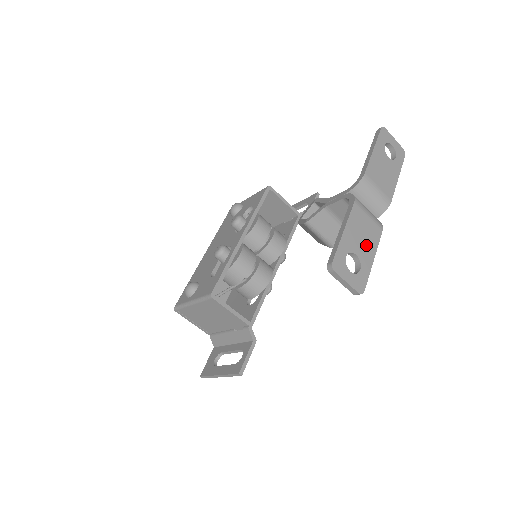
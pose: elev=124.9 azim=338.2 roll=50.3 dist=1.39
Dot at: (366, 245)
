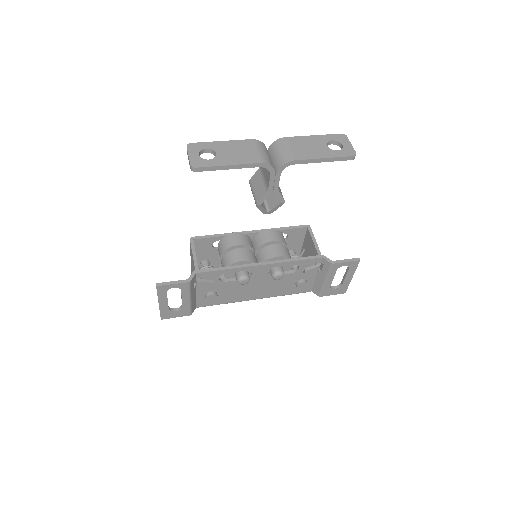
Dot at: (232, 157)
